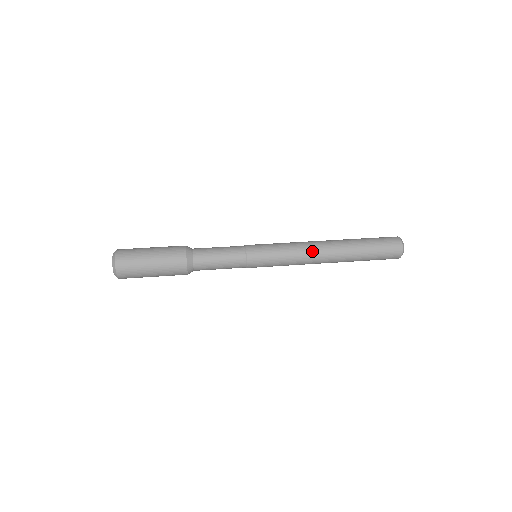
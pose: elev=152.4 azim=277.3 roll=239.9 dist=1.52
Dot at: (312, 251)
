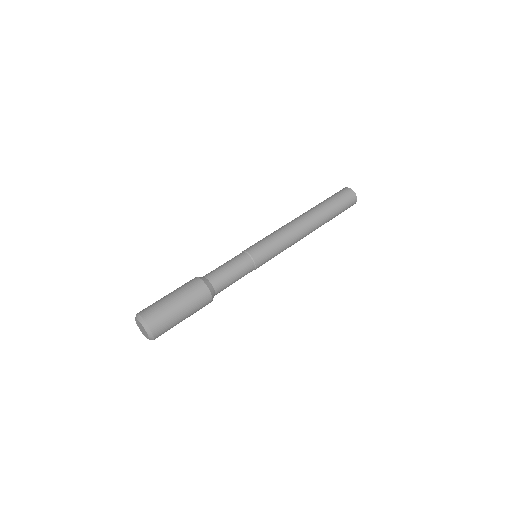
Dot at: (300, 232)
